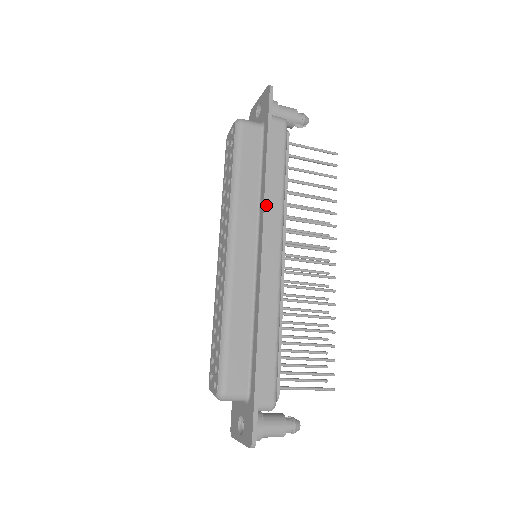
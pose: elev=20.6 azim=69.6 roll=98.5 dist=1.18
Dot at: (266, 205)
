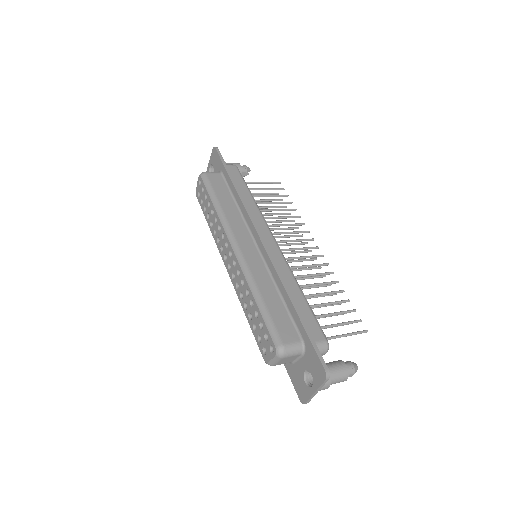
Dot at: (248, 212)
